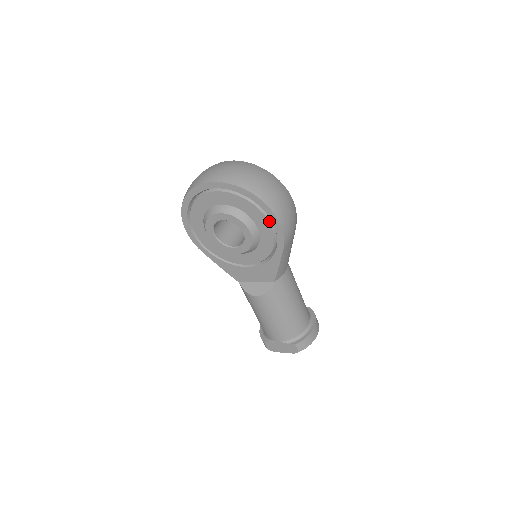
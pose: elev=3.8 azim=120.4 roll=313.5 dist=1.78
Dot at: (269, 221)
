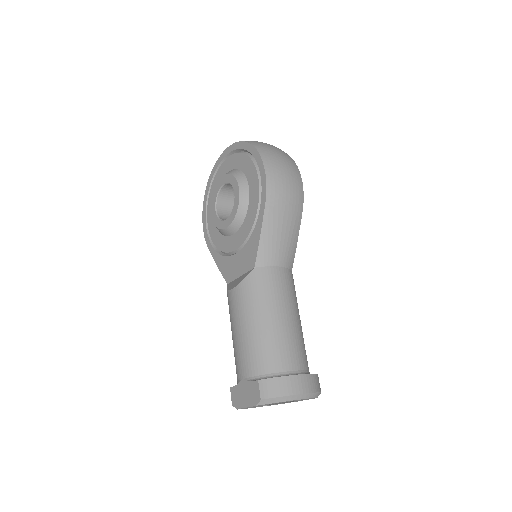
Dot at: (258, 172)
